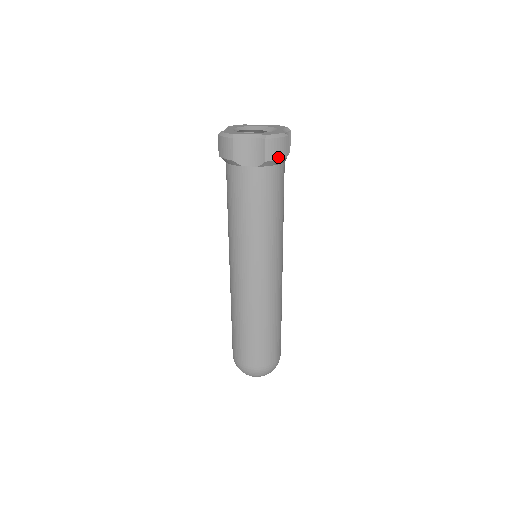
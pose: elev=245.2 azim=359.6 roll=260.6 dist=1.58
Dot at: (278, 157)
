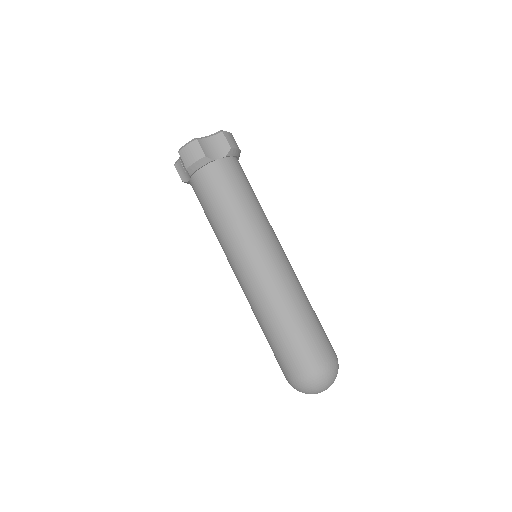
Dot at: (236, 146)
